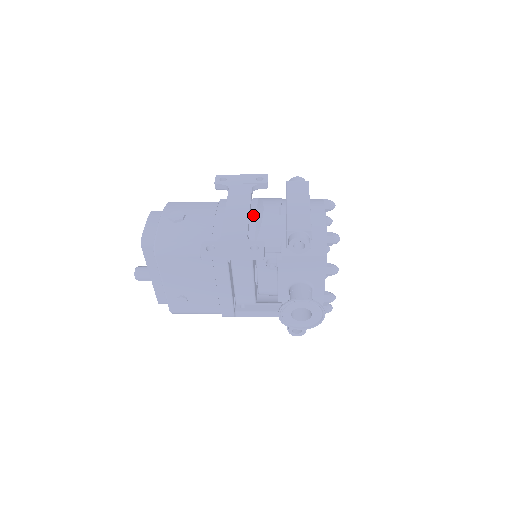
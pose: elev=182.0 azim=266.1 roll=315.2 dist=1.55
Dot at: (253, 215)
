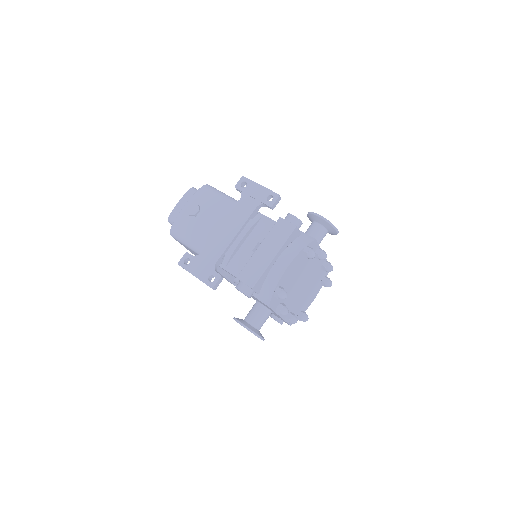
Dot at: (239, 238)
